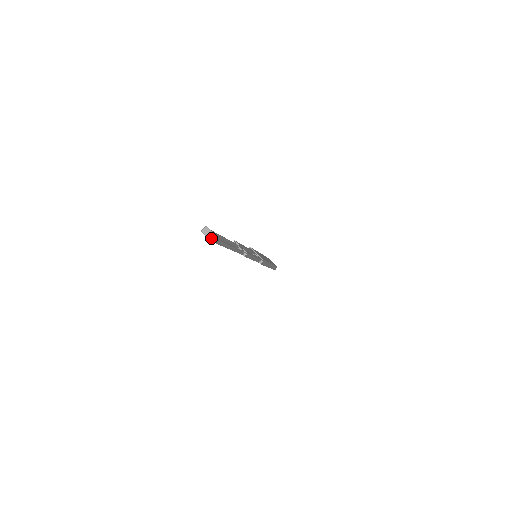
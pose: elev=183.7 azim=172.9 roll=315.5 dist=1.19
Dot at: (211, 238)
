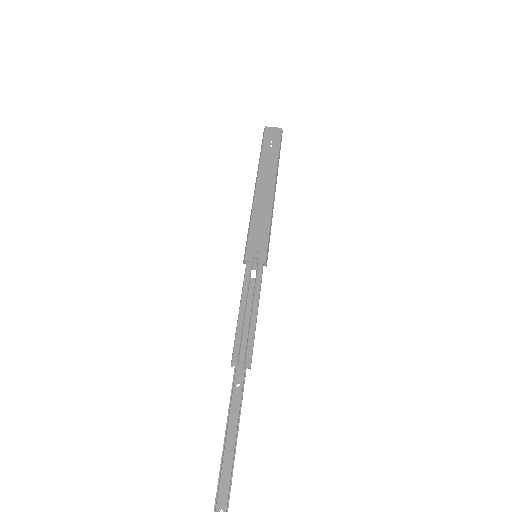
Dot at: out of frame
